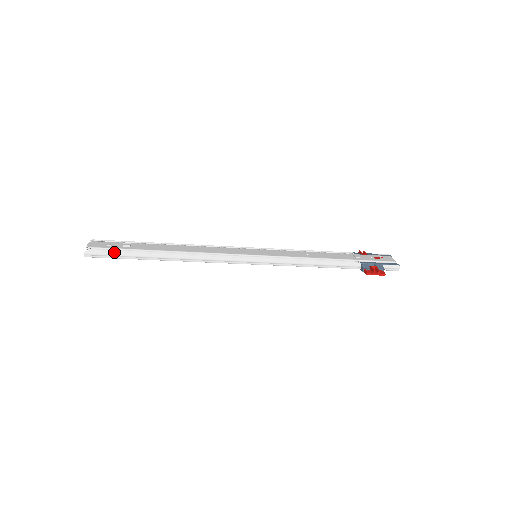
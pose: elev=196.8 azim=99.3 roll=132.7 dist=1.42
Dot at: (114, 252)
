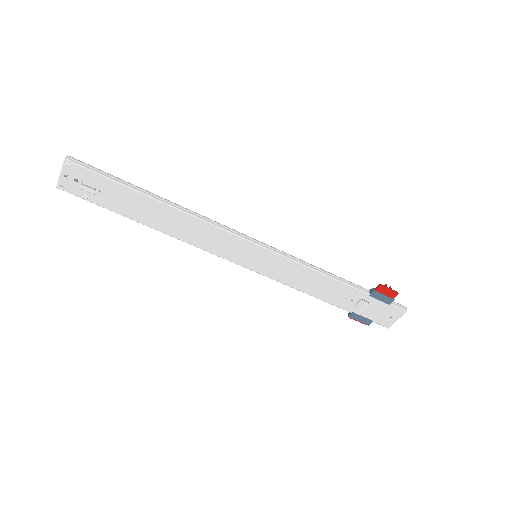
Dot at: (103, 171)
